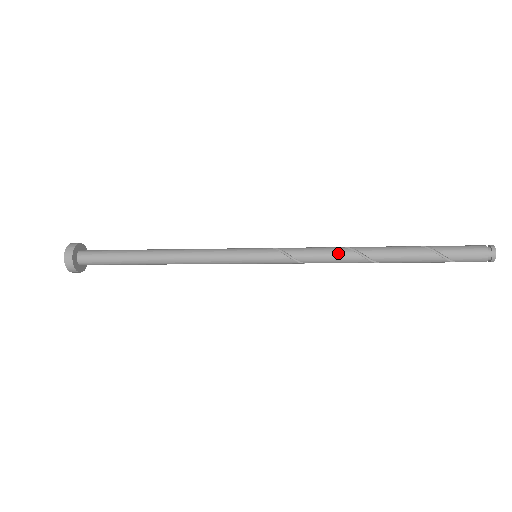
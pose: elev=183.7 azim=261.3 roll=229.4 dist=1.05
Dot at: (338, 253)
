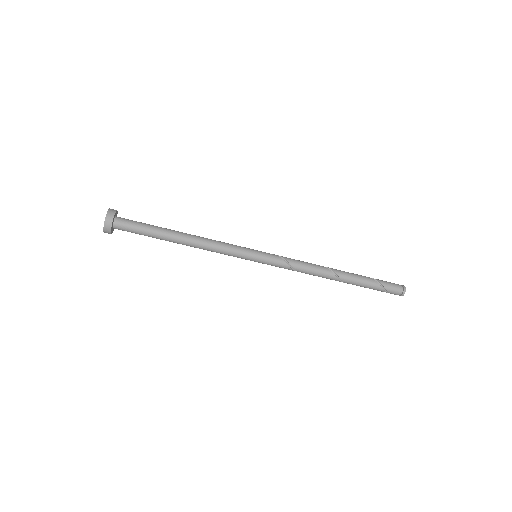
Dot at: (313, 264)
